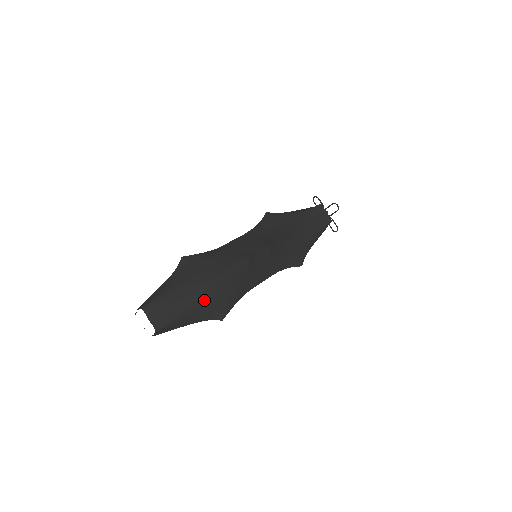
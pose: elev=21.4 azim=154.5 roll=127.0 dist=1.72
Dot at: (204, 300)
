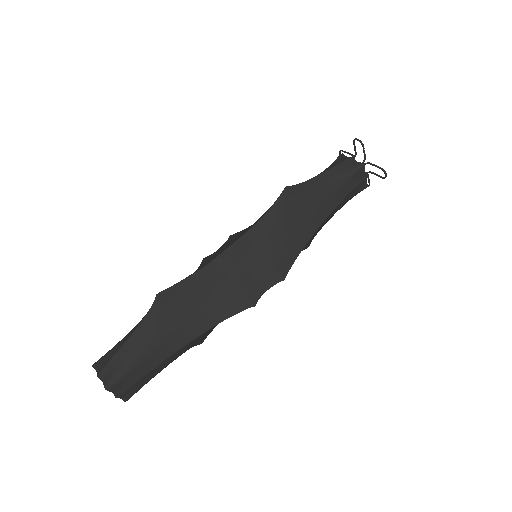
Dot at: (185, 349)
